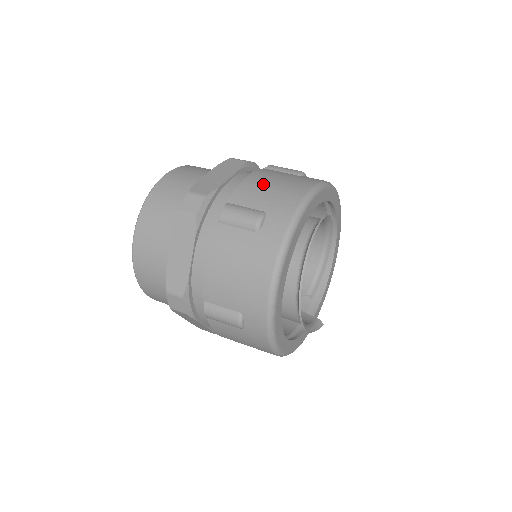
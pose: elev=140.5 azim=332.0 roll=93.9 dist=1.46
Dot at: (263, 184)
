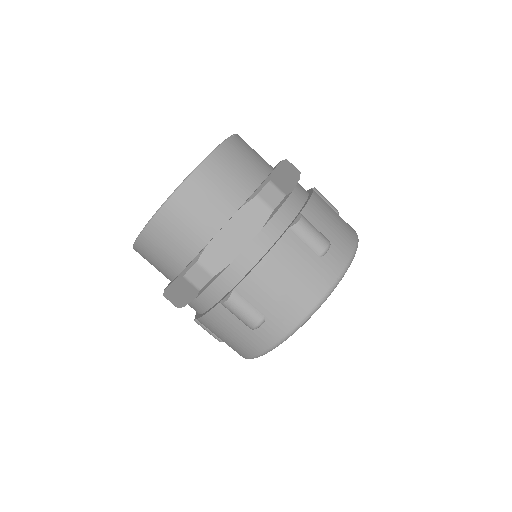
Dot at: (276, 280)
